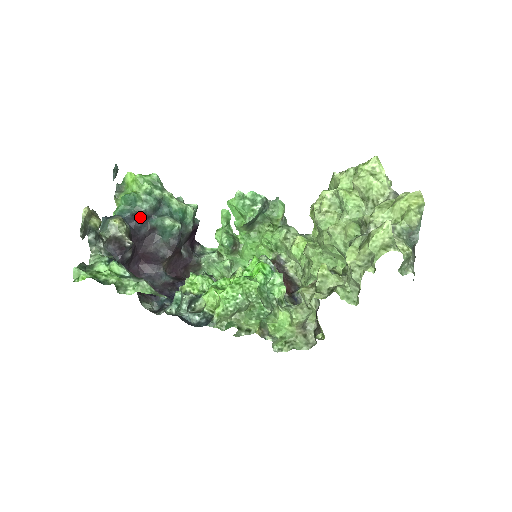
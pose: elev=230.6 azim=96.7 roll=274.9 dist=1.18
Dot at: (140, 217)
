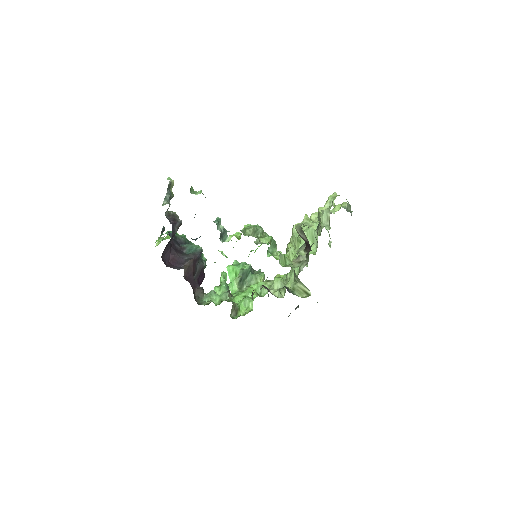
Dot at: (177, 240)
